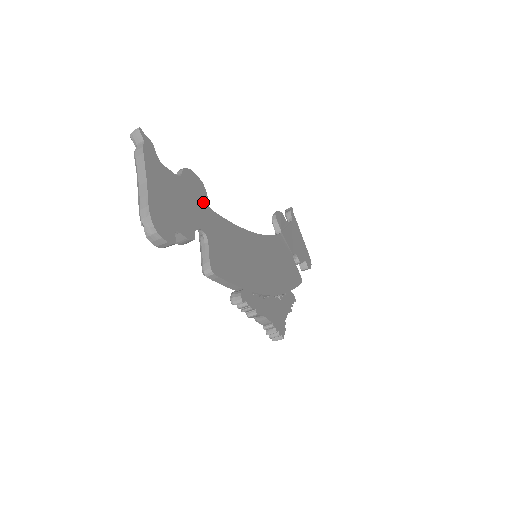
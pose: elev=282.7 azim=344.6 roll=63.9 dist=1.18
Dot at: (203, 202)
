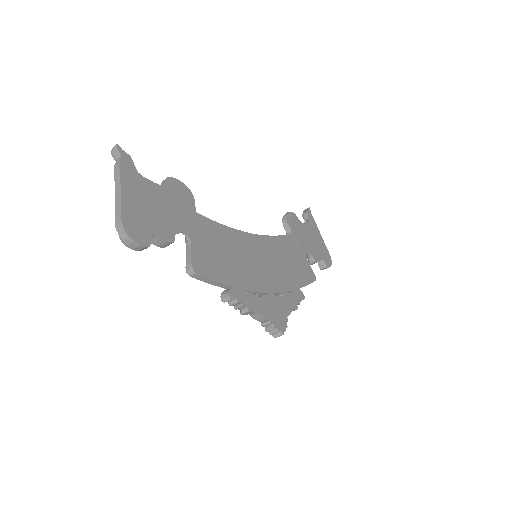
Dot at: (189, 207)
